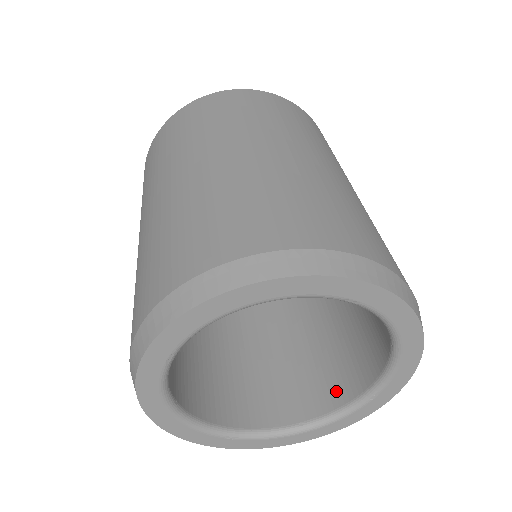
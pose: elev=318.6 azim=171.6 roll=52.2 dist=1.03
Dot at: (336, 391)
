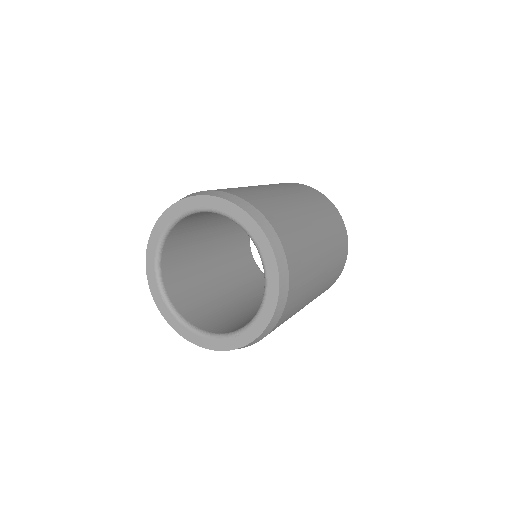
Dot at: (225, 329)
